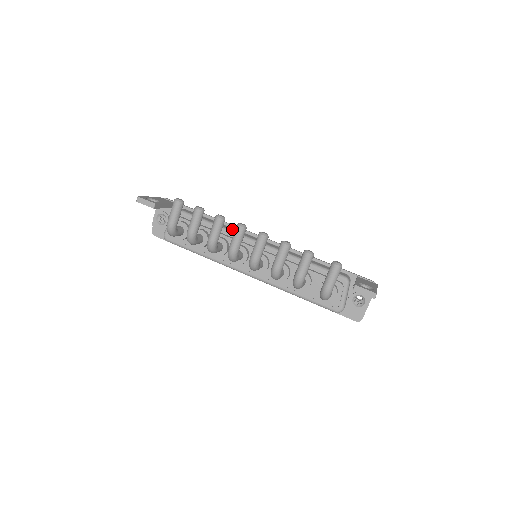
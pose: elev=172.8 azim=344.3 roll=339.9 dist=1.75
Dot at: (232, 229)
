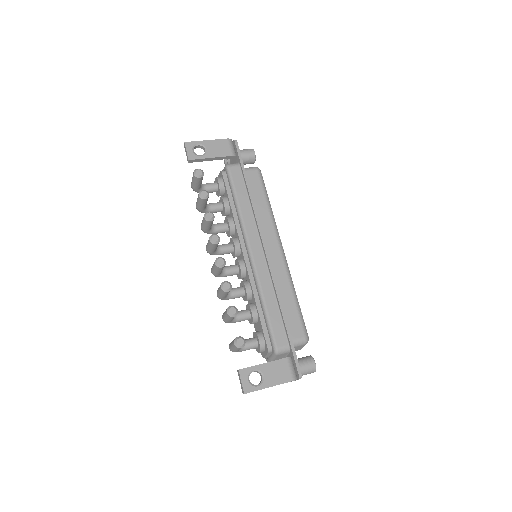
Dot at: (248, 219)
